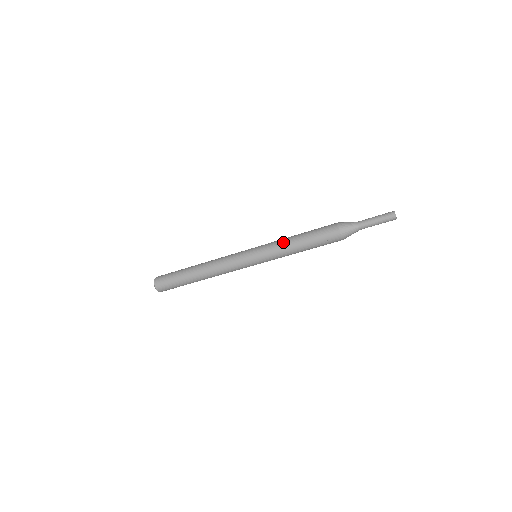
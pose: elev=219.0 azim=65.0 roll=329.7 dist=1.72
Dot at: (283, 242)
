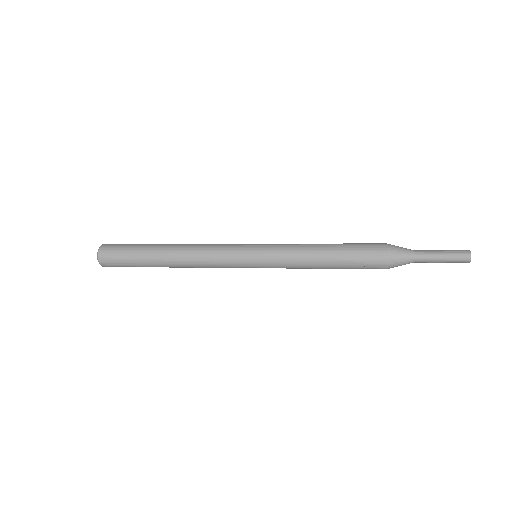
Dot at: (302, 255)
